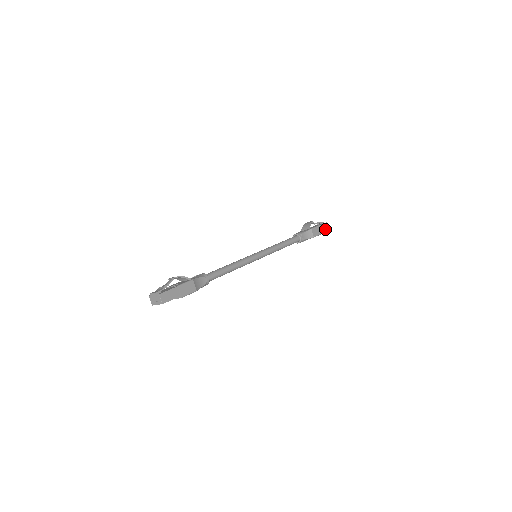
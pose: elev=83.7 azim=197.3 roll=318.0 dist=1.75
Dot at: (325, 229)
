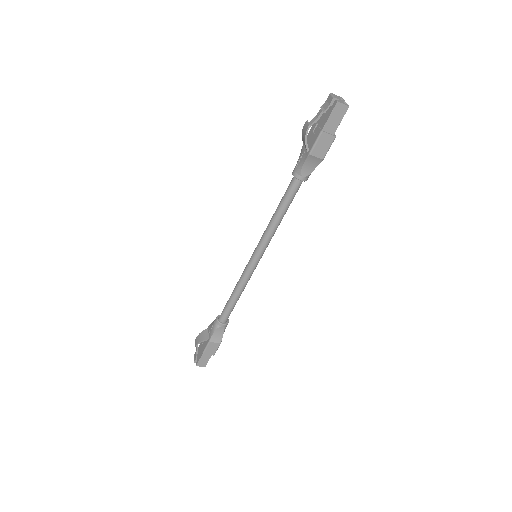
Dot at: (341, 116)
